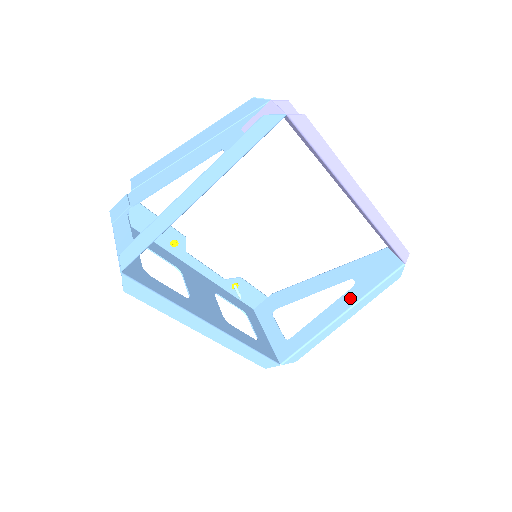
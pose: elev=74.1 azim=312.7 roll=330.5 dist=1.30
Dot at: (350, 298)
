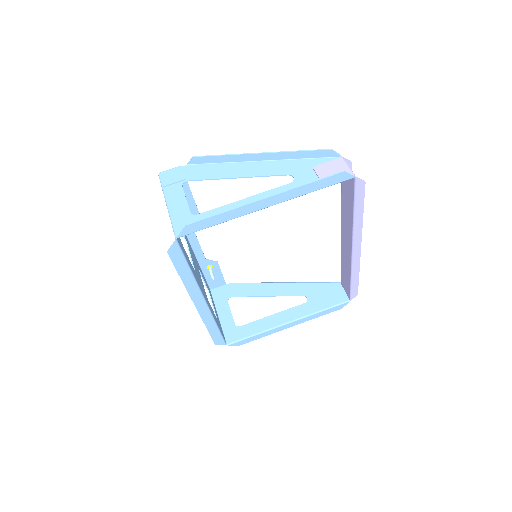
Dot at: (300, 311)
